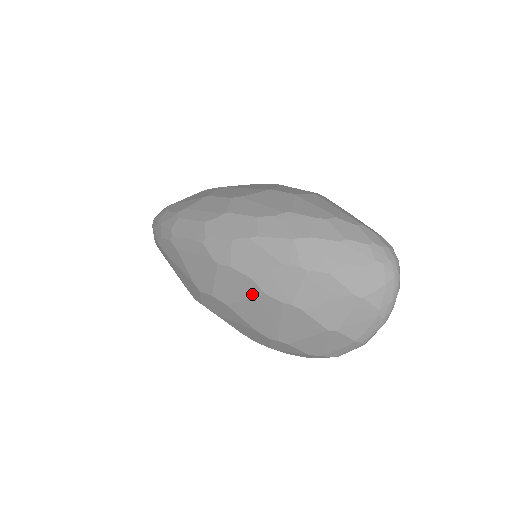
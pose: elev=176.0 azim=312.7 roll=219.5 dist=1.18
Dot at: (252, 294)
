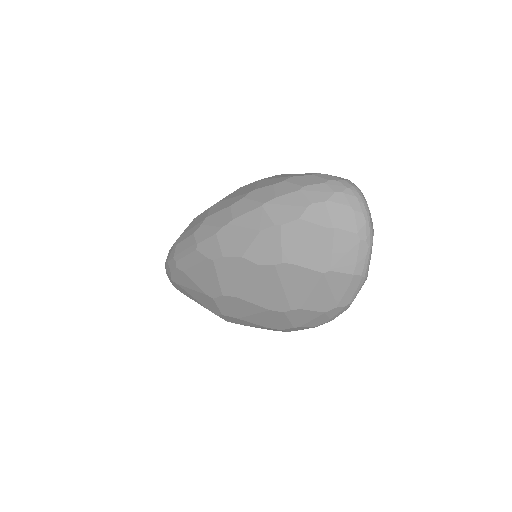
Dot at: (249, 272)
